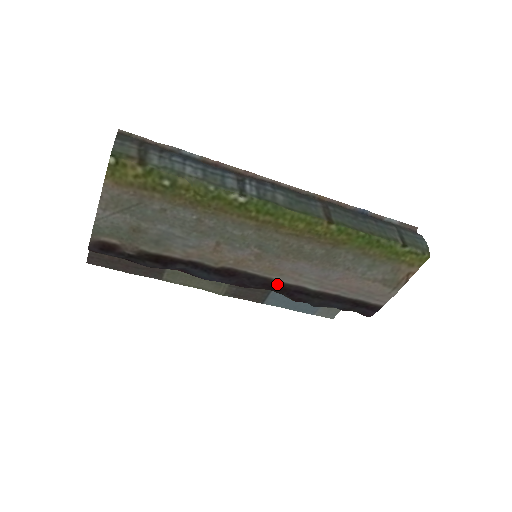
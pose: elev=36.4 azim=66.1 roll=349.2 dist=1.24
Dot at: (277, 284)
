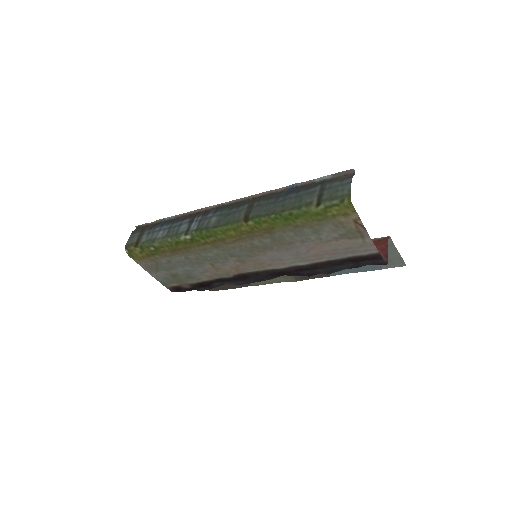
Dot at: (277, 271)
